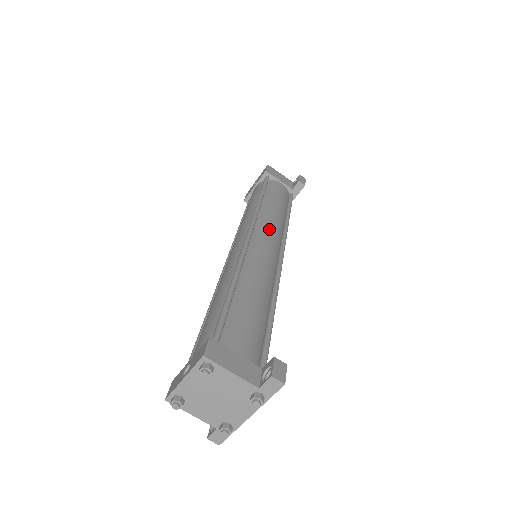
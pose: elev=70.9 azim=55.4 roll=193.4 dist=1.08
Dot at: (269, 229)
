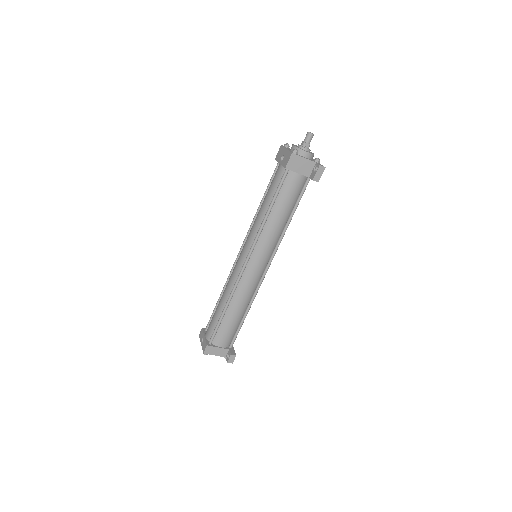
Dot at: (263, 252)
